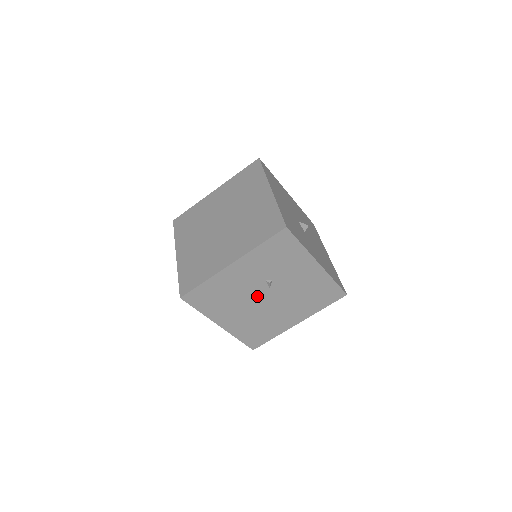
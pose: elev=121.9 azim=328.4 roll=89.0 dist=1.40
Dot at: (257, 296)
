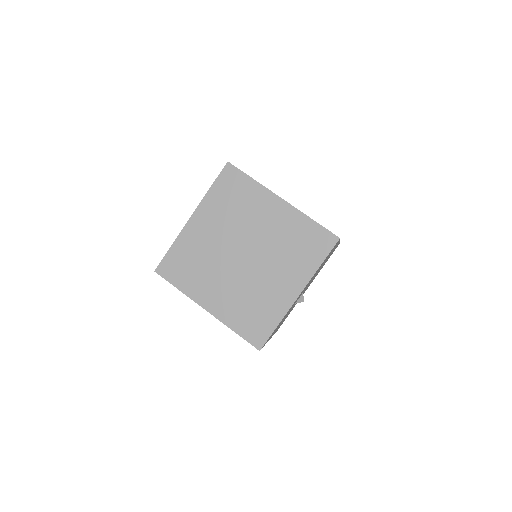
Dot at: occluded
